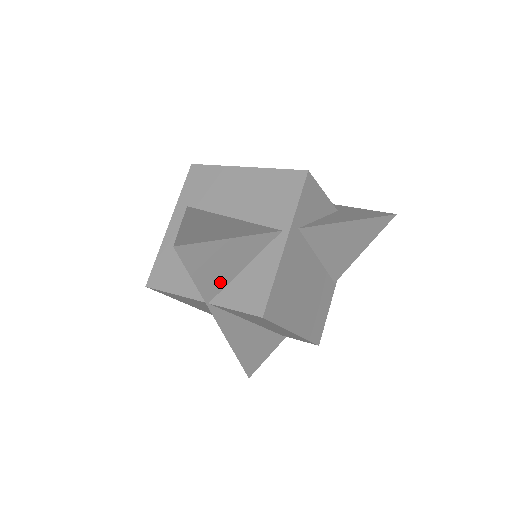
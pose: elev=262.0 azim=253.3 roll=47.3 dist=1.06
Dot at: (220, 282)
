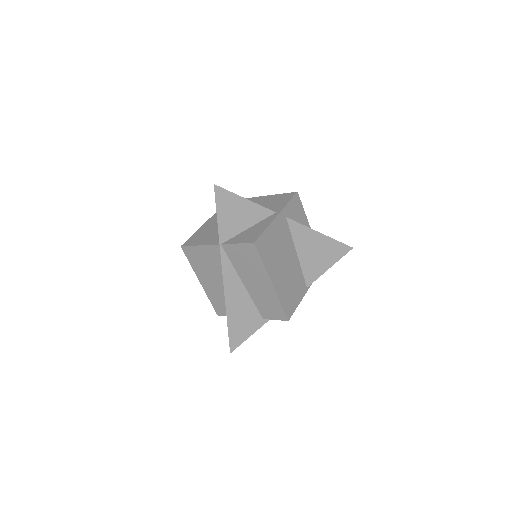
Dot at: (232, 230)
